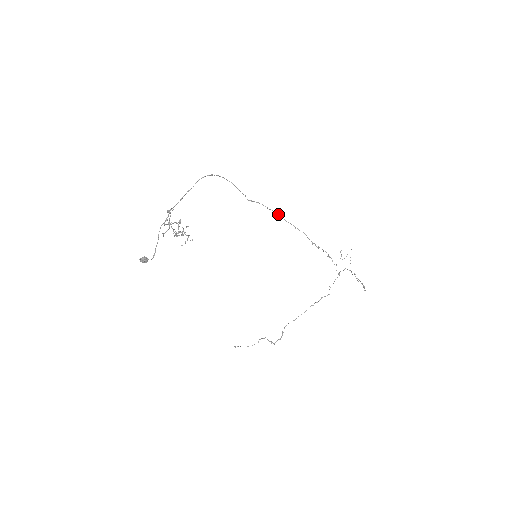
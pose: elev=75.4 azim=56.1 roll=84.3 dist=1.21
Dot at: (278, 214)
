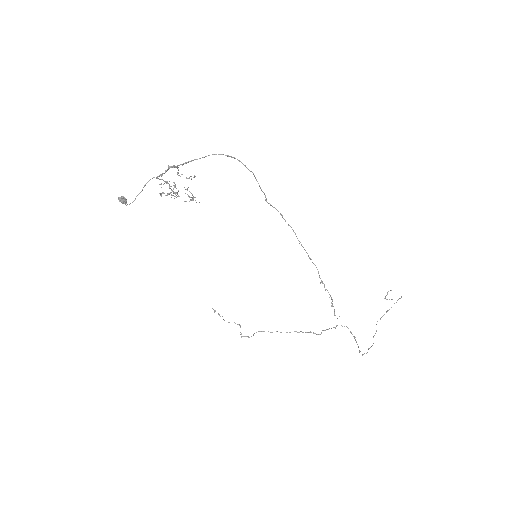
Dot at: occluded
